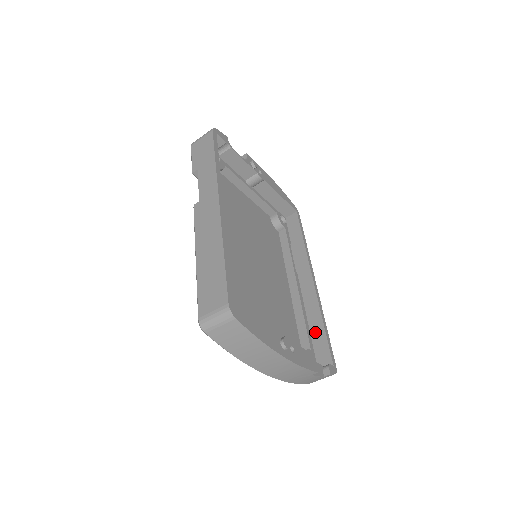
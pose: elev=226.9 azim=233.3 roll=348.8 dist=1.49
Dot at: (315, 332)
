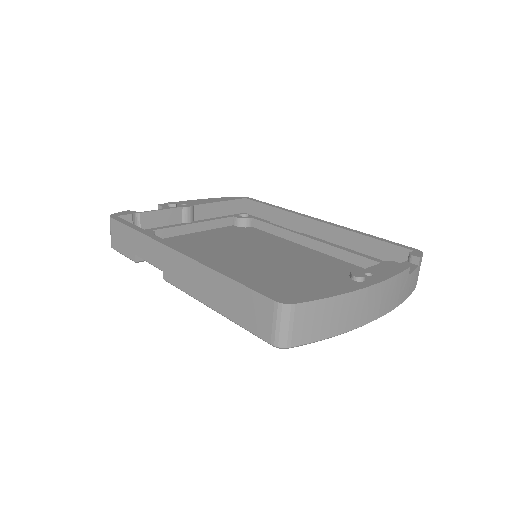
Dot at: (368, 249)
